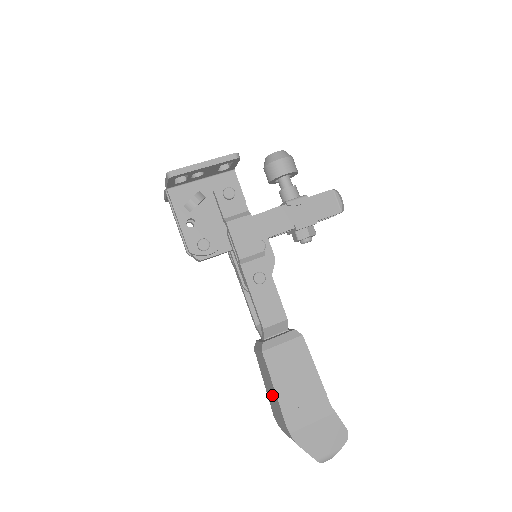
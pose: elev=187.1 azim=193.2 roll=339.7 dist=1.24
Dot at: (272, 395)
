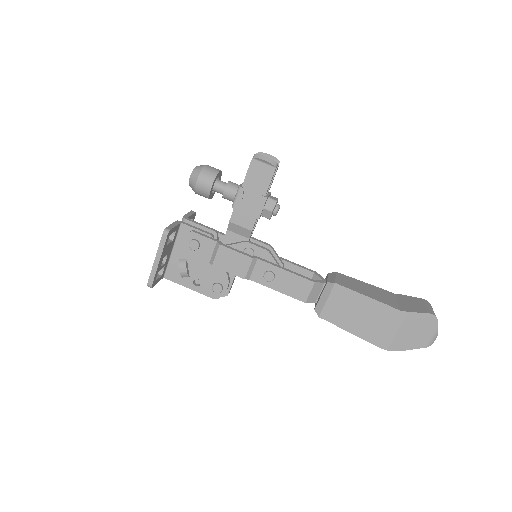
Dot at: occluded
